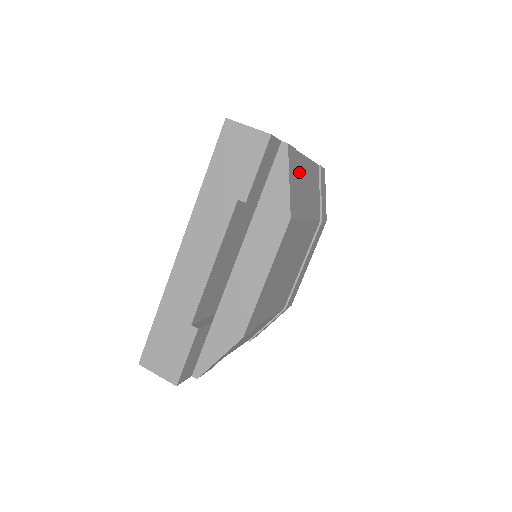
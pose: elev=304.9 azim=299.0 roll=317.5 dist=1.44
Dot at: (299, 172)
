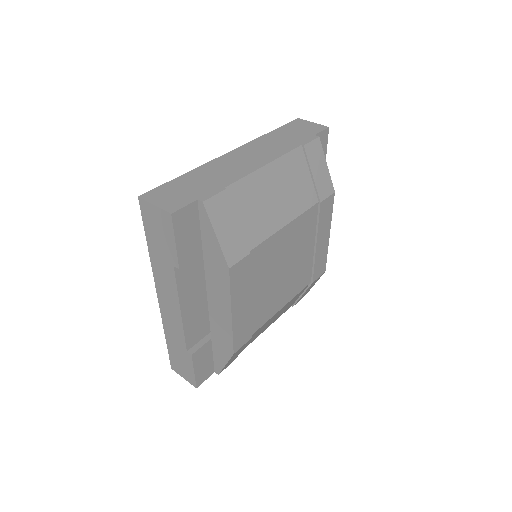
Dot at: (245, 200)
